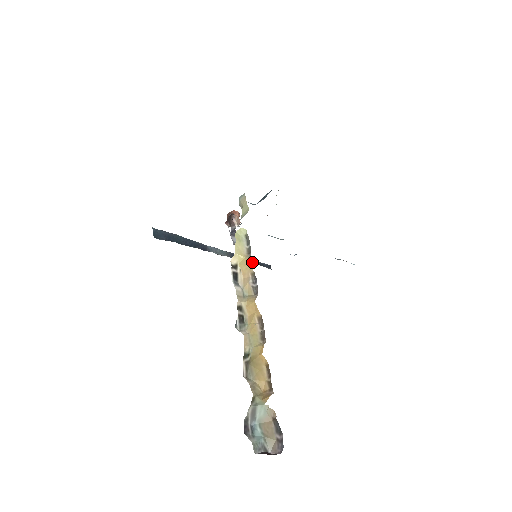
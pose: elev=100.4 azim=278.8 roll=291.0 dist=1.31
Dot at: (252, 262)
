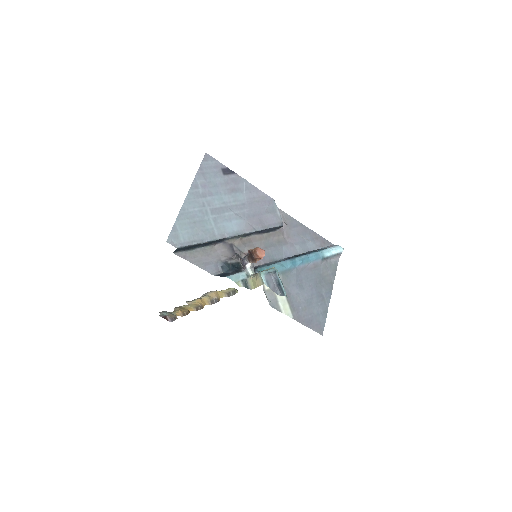
Dot at: (264, 232)
